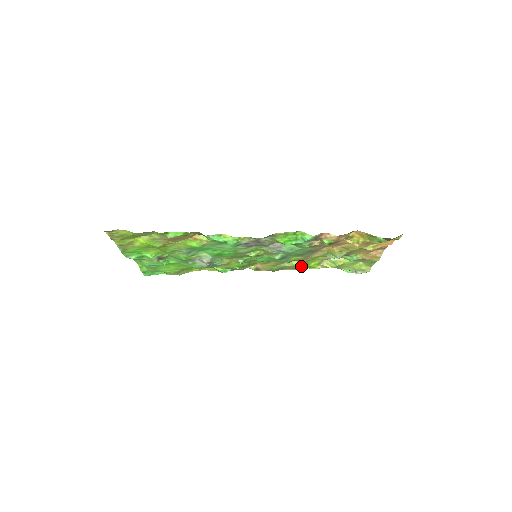
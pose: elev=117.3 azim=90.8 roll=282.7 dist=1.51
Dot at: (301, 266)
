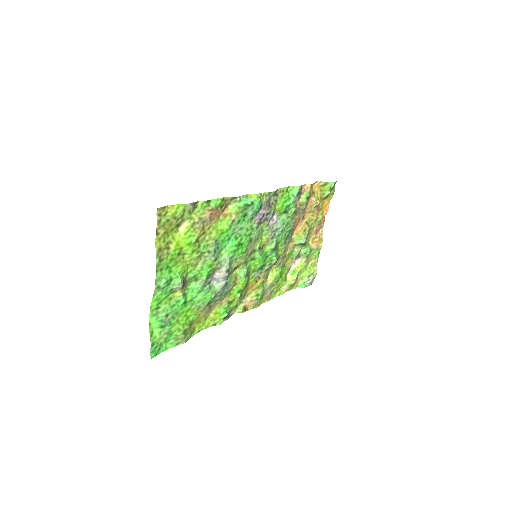
Dot at: (277, 283)
